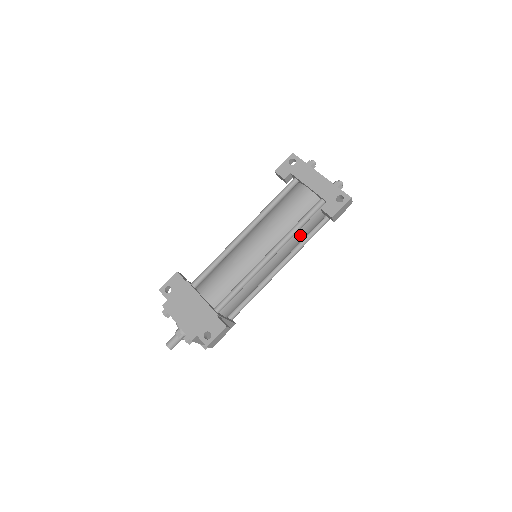
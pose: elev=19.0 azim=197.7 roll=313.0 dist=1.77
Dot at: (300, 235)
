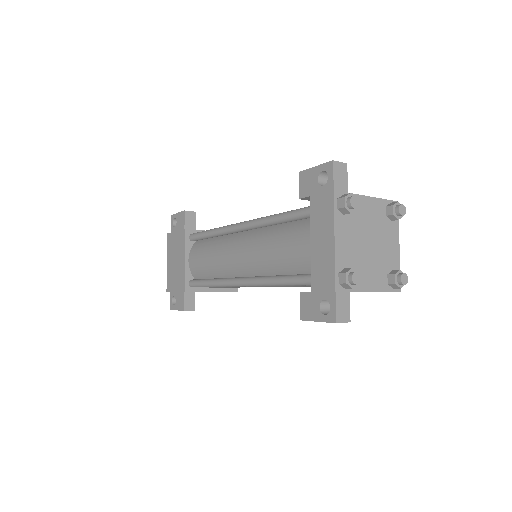
Dot at: occluded
